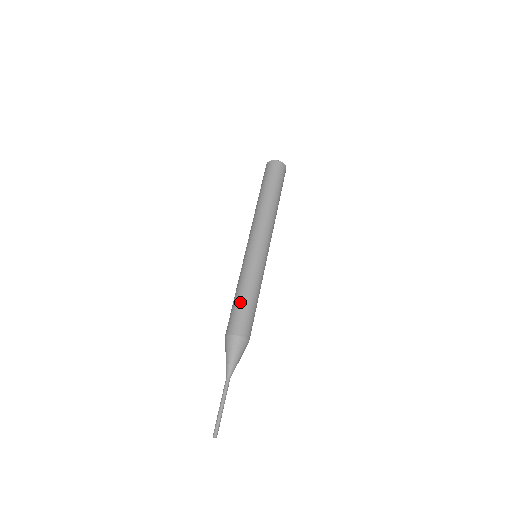
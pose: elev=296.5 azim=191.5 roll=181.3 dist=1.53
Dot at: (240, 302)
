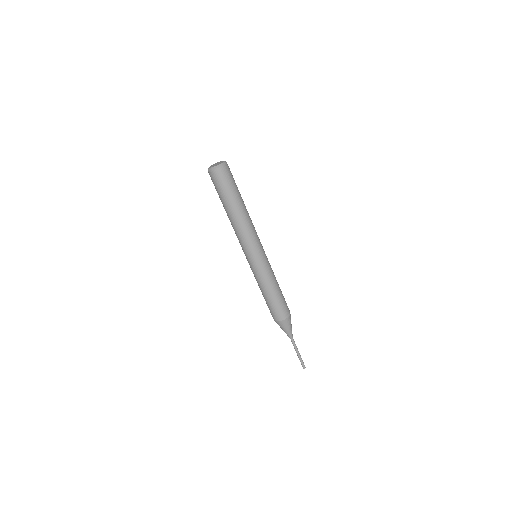
Dot at: (270, 300)
